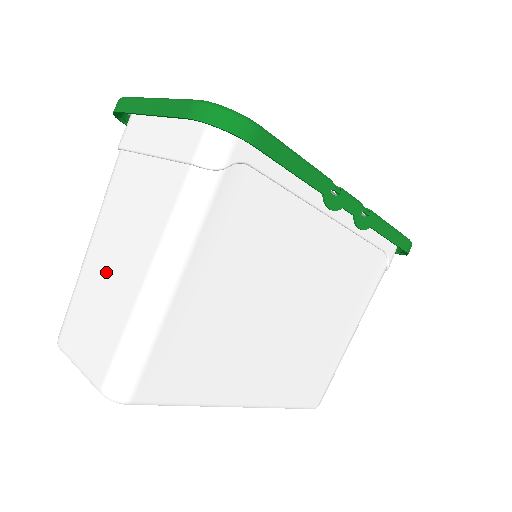
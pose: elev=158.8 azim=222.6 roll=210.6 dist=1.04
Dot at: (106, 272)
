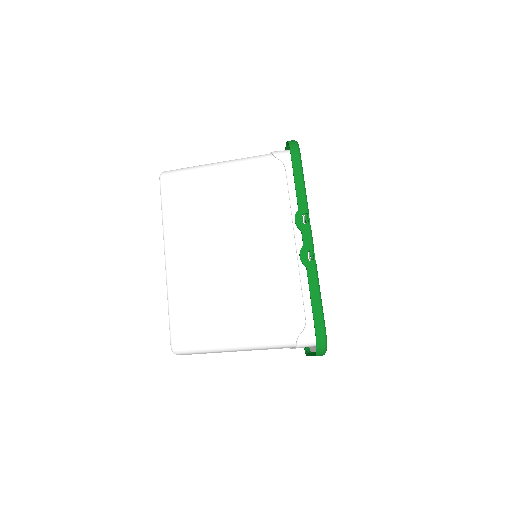
Dot at: occluded
